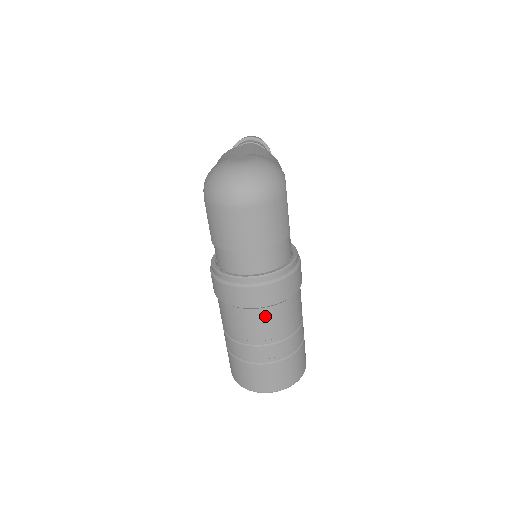
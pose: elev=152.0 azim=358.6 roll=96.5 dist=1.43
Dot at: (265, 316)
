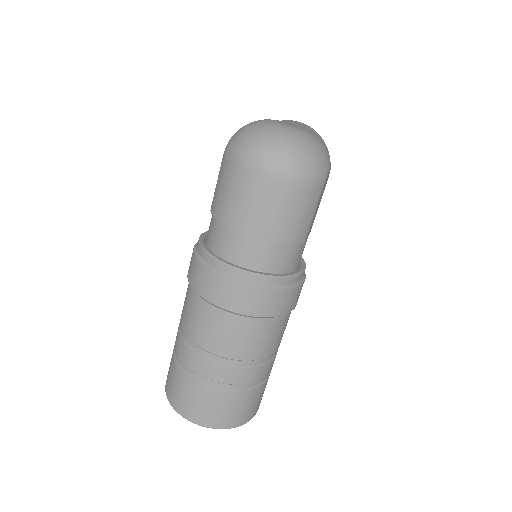
Dot at: (231, 325)
